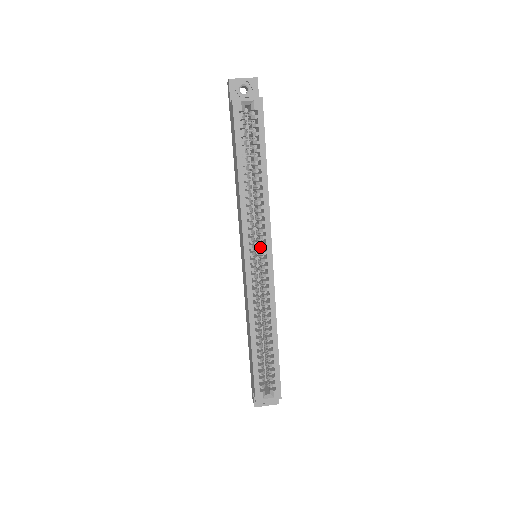
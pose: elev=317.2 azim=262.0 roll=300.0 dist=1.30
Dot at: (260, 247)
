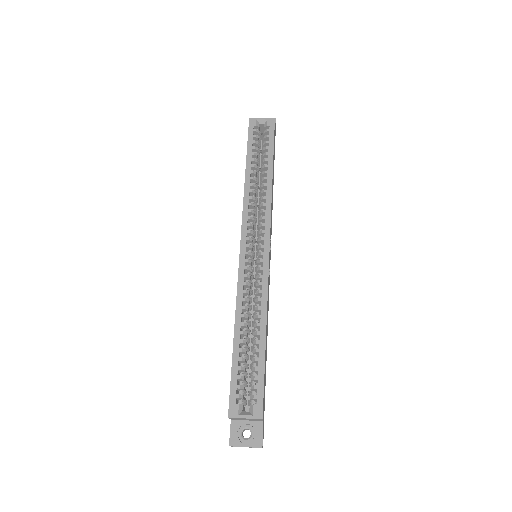
Dot at: (259, 237)
